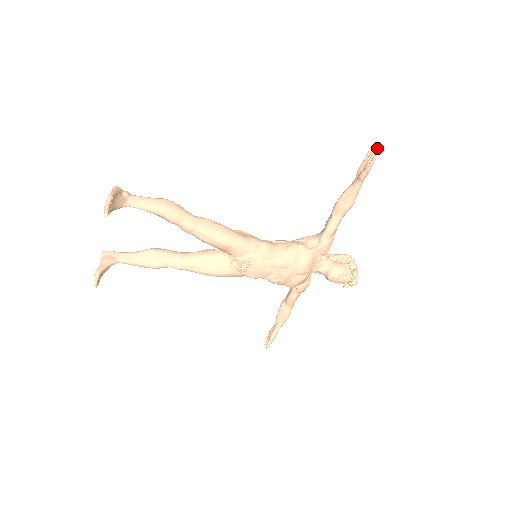
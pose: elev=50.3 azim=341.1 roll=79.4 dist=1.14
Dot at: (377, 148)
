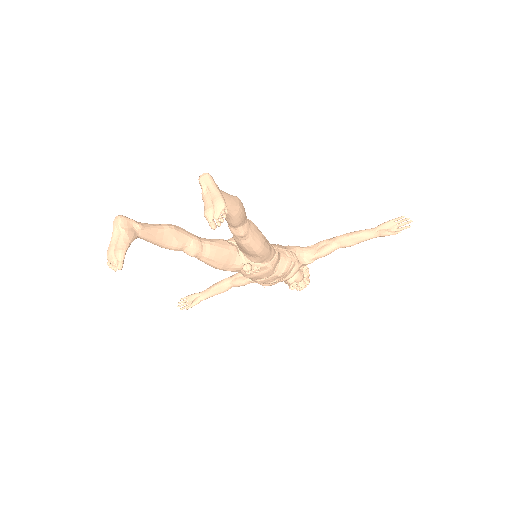
Dot at: occluded
